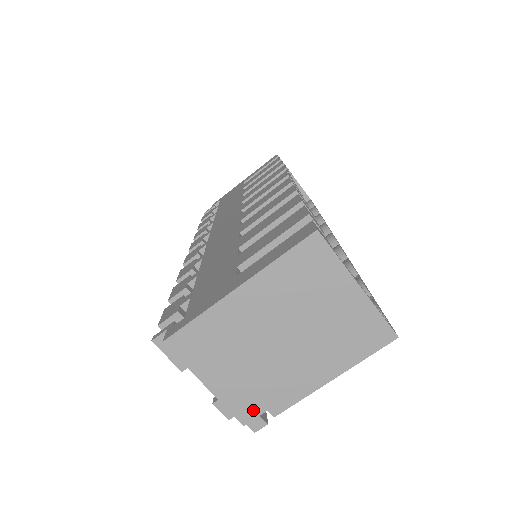
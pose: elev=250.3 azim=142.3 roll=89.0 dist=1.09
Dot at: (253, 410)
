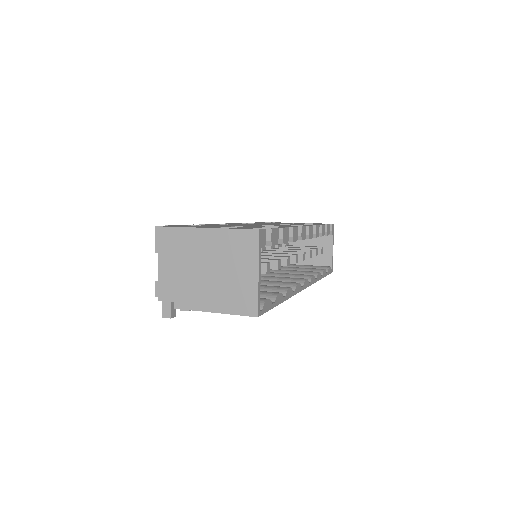
Dot at: (168, 296)
